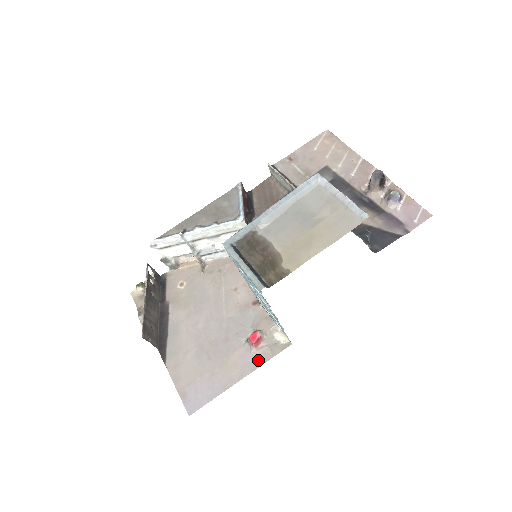
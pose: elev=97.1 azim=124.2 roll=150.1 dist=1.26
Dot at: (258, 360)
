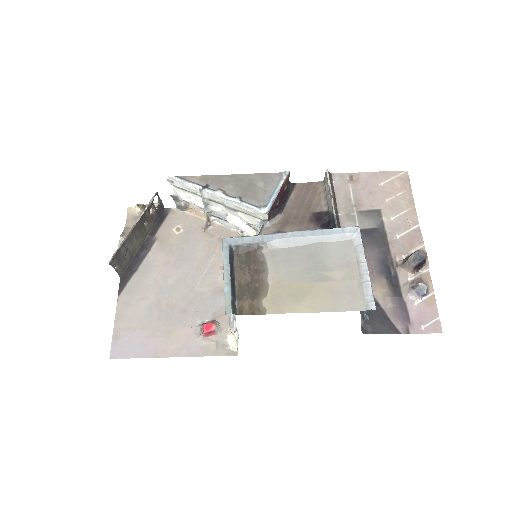
Dot at: (199, 349)
